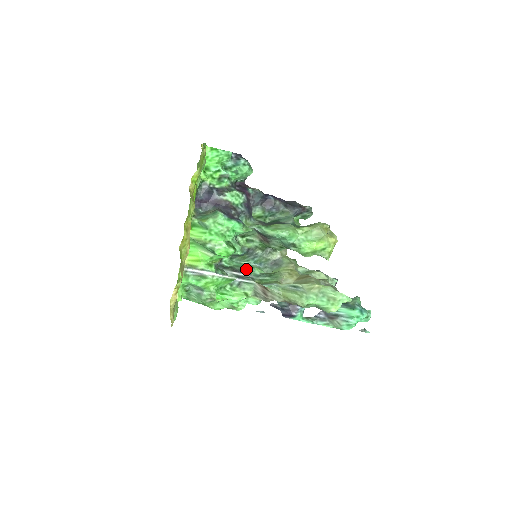
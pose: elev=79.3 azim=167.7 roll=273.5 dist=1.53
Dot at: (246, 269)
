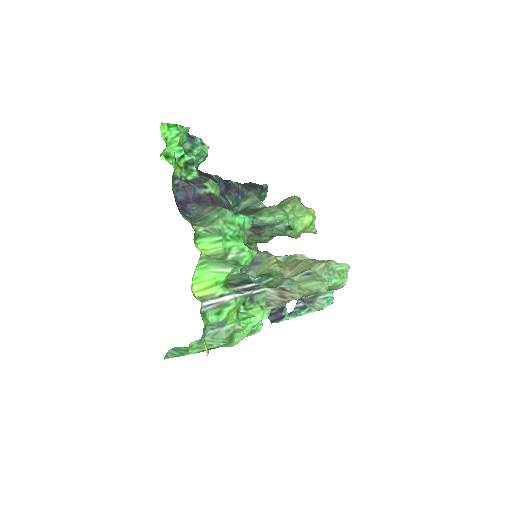
Dot at: (244, 279)
